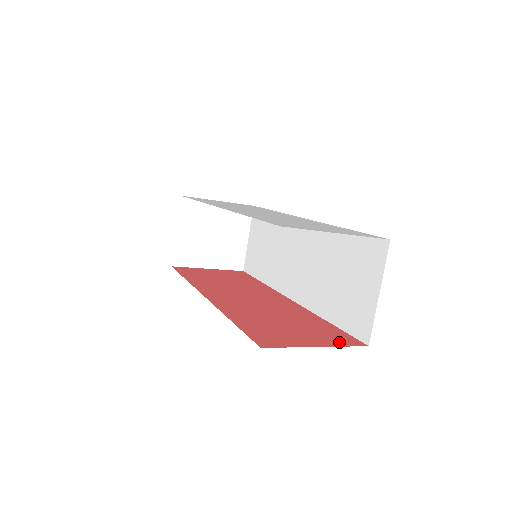
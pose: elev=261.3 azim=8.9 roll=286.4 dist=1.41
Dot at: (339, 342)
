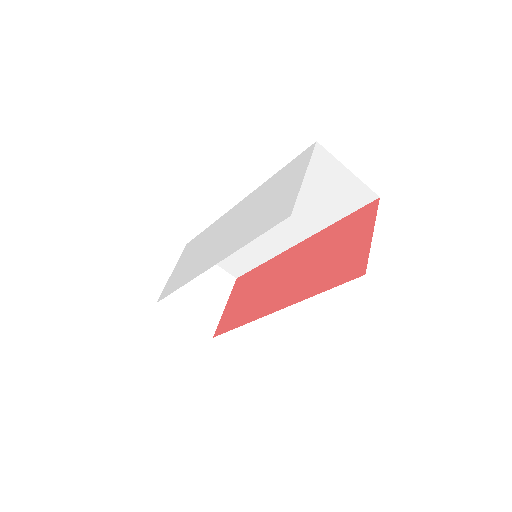
Dot at: (370, 217)
